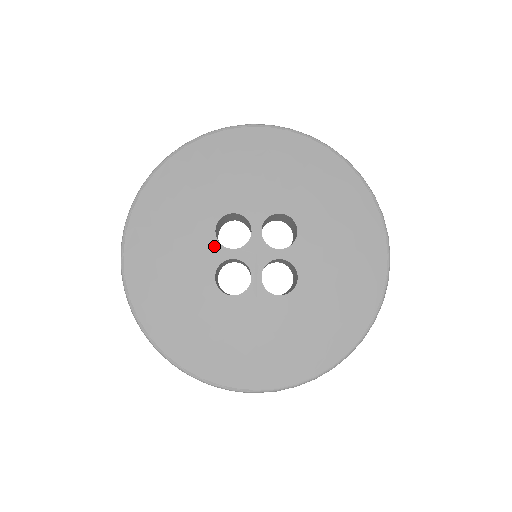
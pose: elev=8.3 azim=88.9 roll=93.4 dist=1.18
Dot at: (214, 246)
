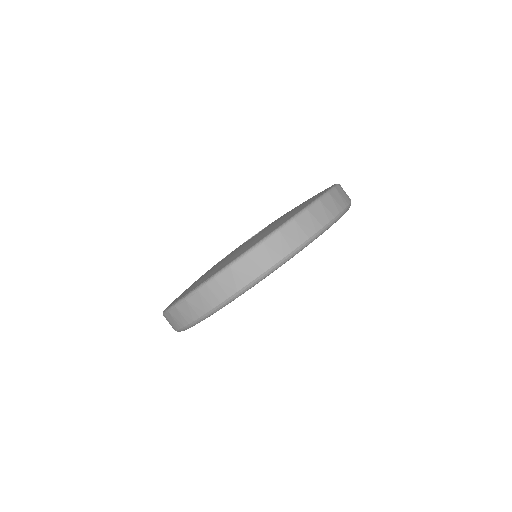
Dot at: occluded
